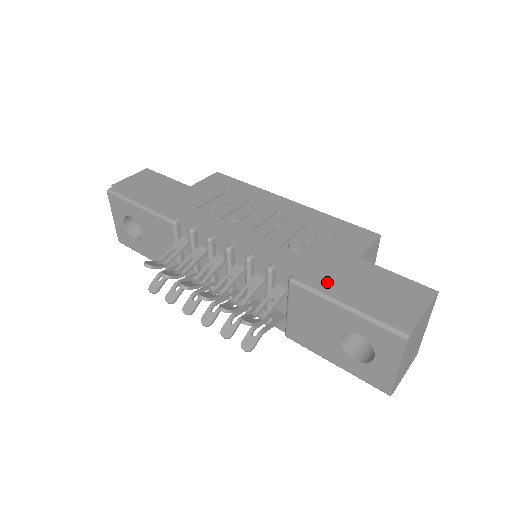
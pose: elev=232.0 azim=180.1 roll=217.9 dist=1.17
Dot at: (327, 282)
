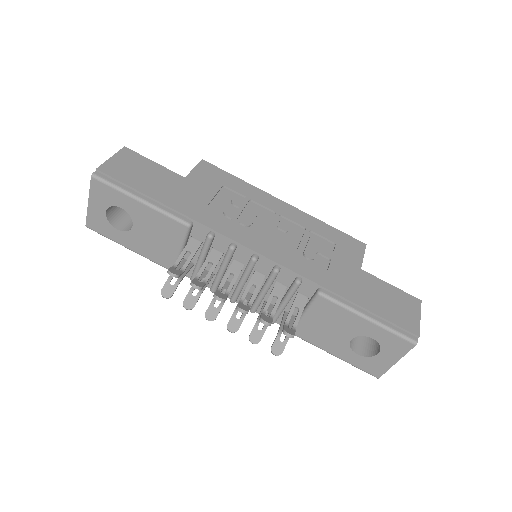
Dot at: (350, 295)
